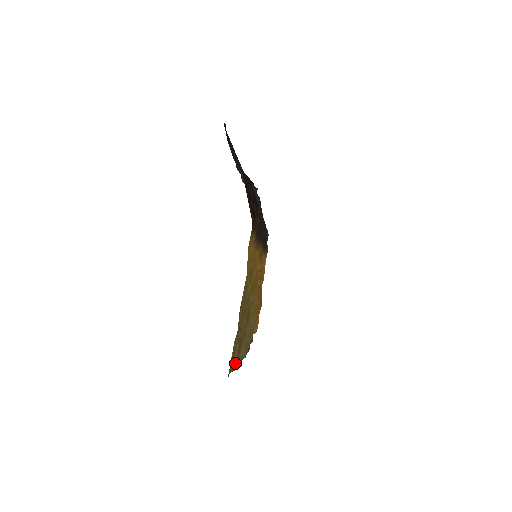
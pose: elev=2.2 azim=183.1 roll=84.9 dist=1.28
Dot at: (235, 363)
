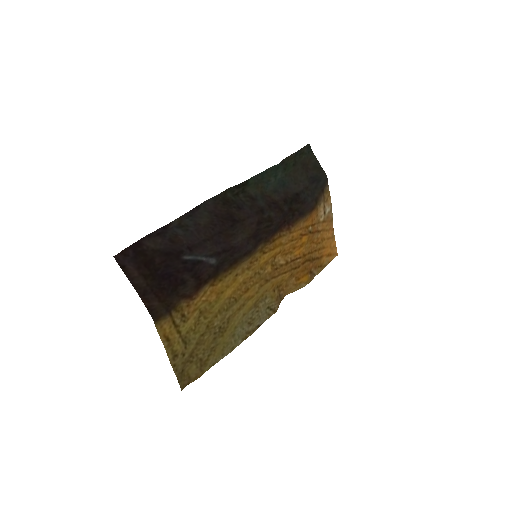
Dot at: (196, 375)
